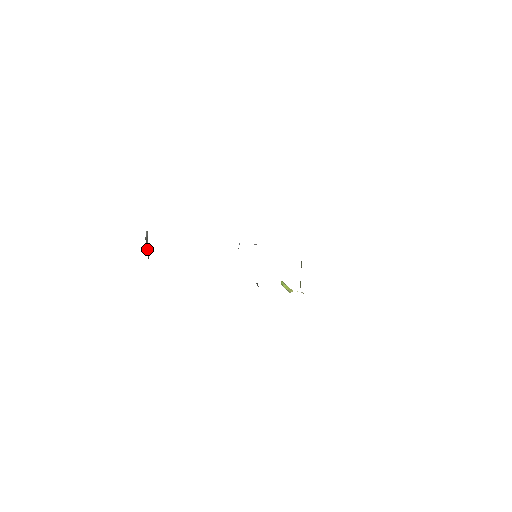
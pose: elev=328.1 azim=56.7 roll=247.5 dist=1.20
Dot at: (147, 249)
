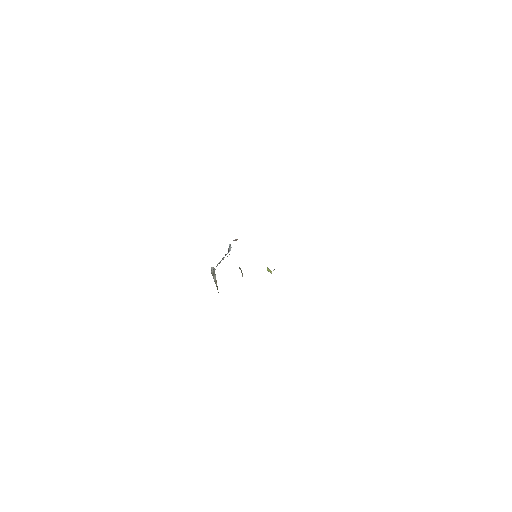
Dot at: (214, 280)
